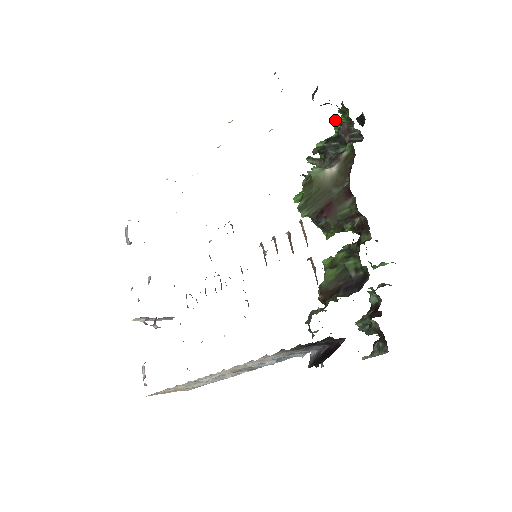
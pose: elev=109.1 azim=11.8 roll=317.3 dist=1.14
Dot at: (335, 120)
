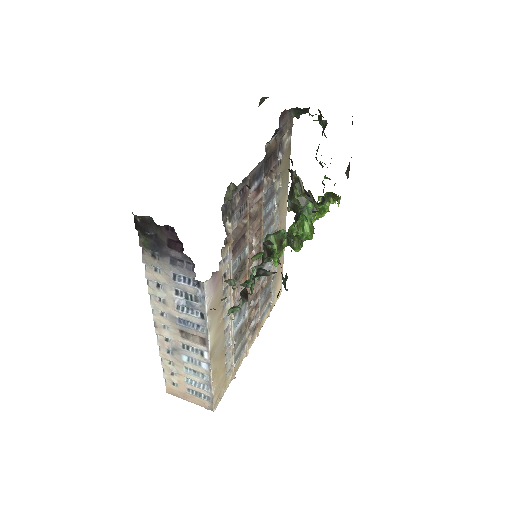
Dot at: occluded
